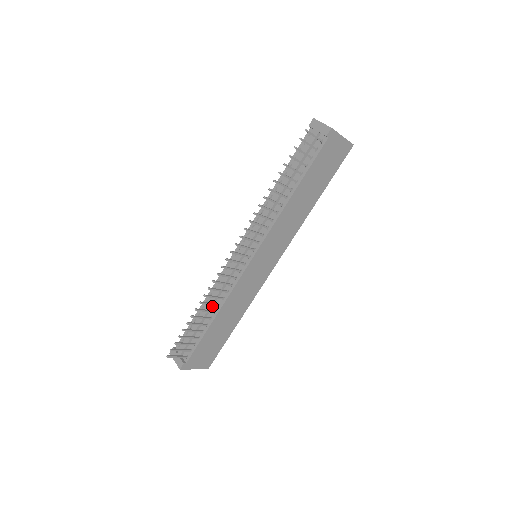
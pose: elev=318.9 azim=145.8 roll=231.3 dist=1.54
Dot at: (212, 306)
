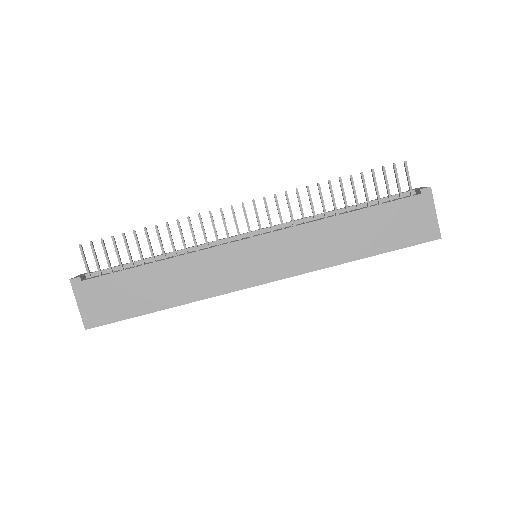
Dot at: (169, 256)
